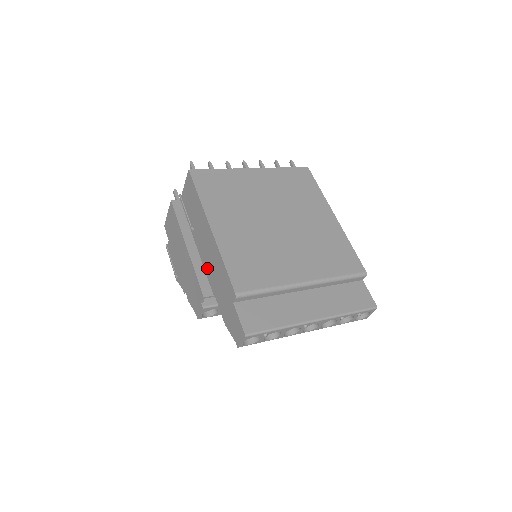
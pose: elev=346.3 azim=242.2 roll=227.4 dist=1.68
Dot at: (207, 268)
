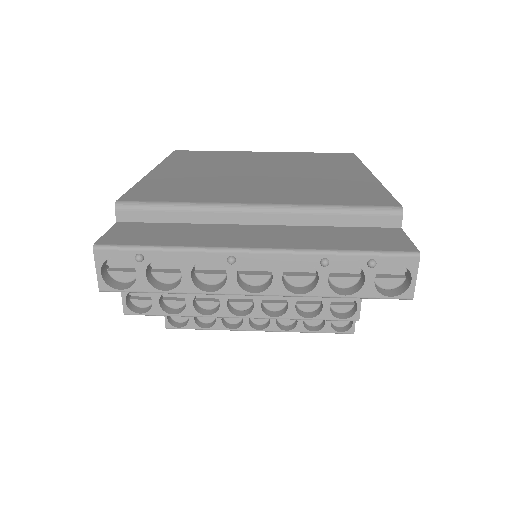
Dot at: occluded
